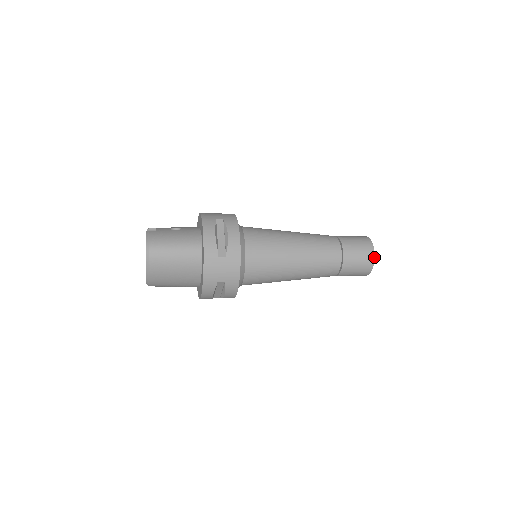
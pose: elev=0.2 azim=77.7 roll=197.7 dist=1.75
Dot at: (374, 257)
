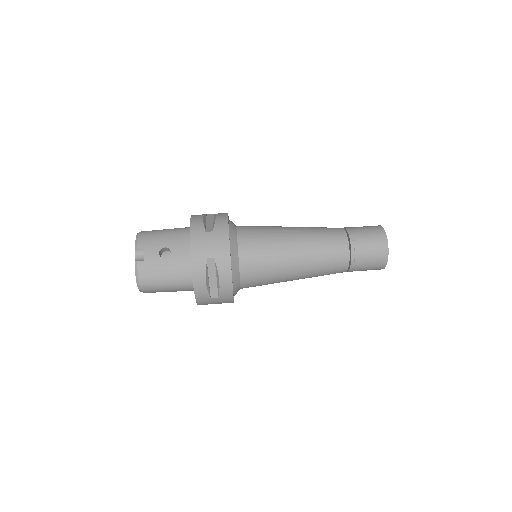
Dot at: (385, 266)
